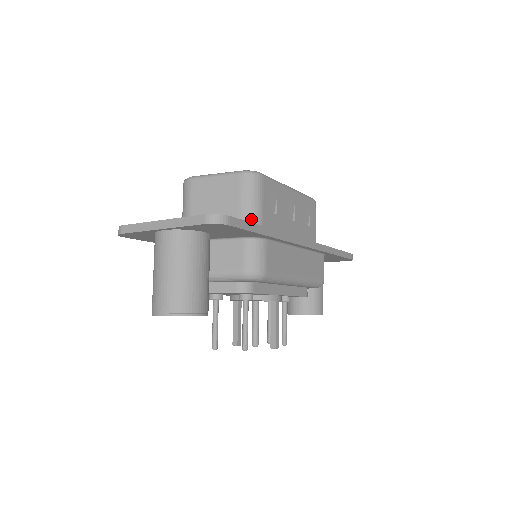
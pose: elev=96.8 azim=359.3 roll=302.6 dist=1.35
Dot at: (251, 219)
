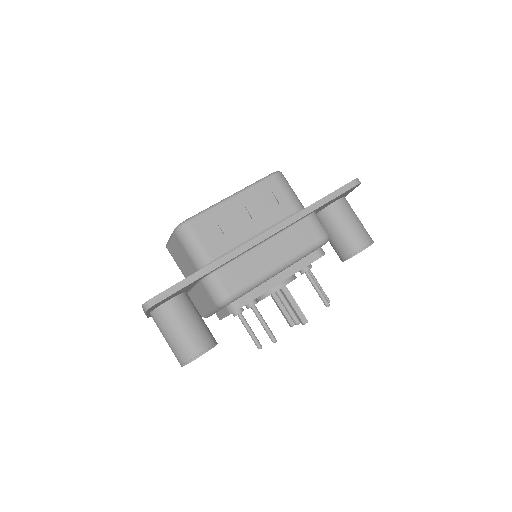
Dot at: (199, 261)
